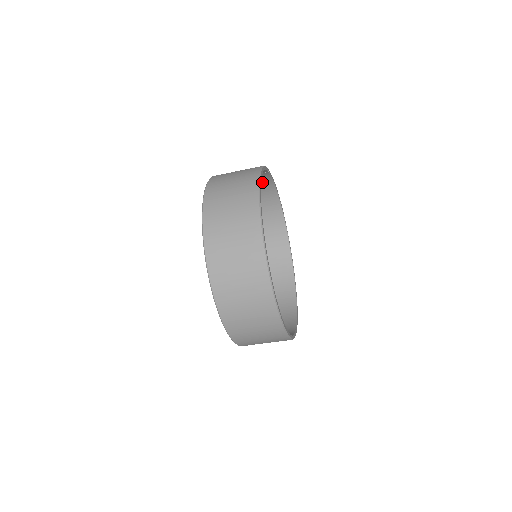
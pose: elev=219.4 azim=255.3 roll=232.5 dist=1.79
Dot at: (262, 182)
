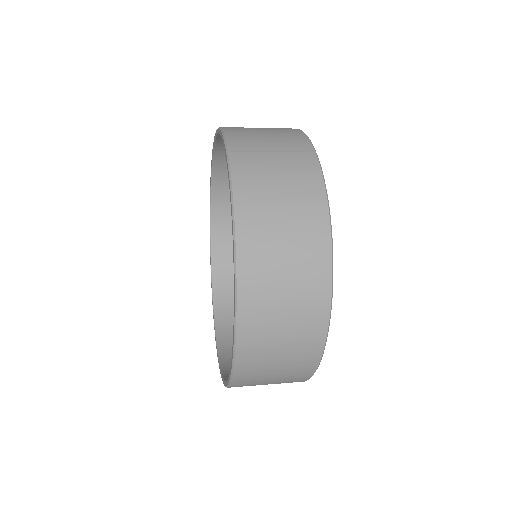
Dot at: occluded
